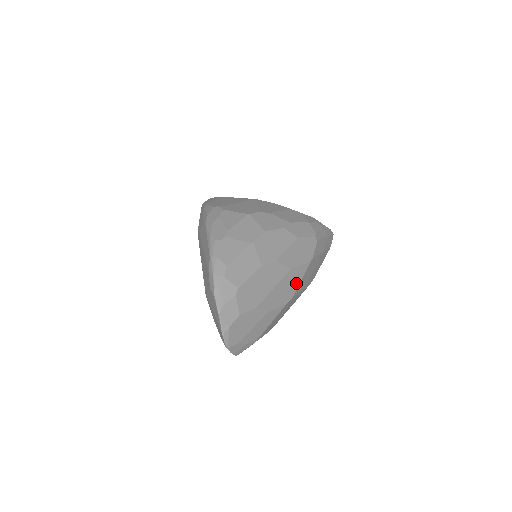
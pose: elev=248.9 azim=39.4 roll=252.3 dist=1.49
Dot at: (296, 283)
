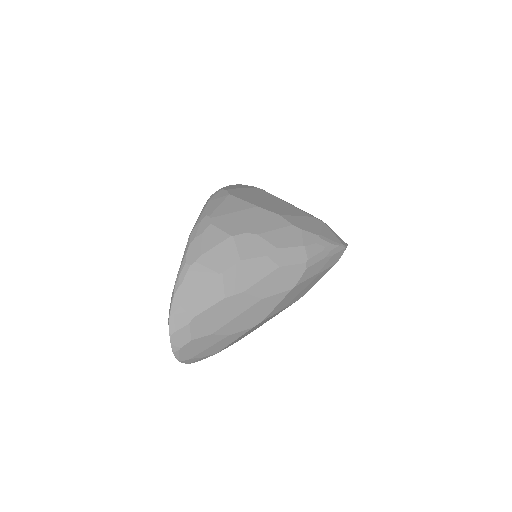
Dot at: (269, 309)
